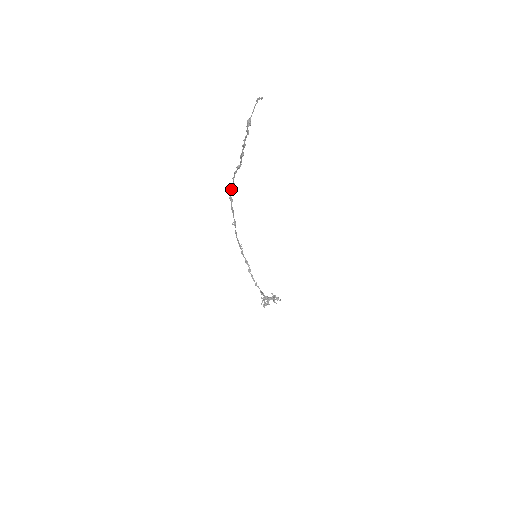
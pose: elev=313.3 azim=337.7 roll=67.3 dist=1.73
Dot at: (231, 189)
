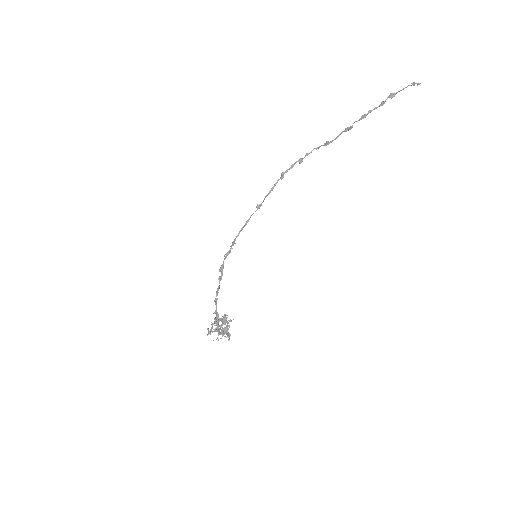
Dot at: (293, 164)
